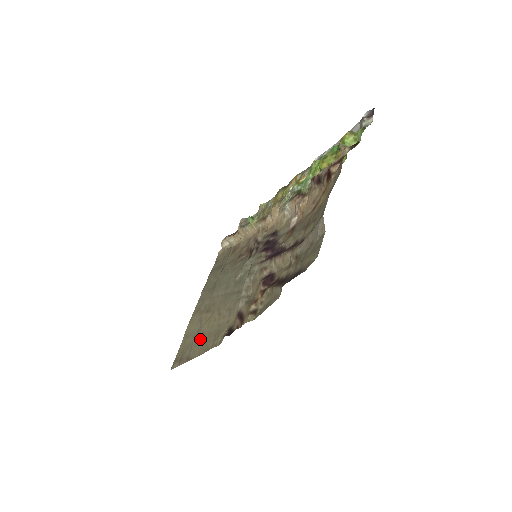
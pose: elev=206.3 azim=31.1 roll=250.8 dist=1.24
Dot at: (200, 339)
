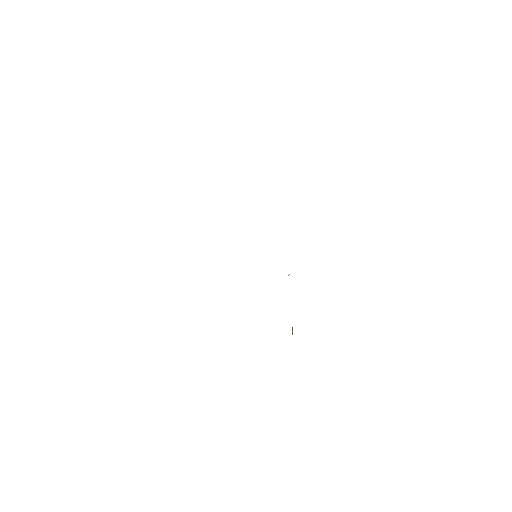
Dot at: occluded
